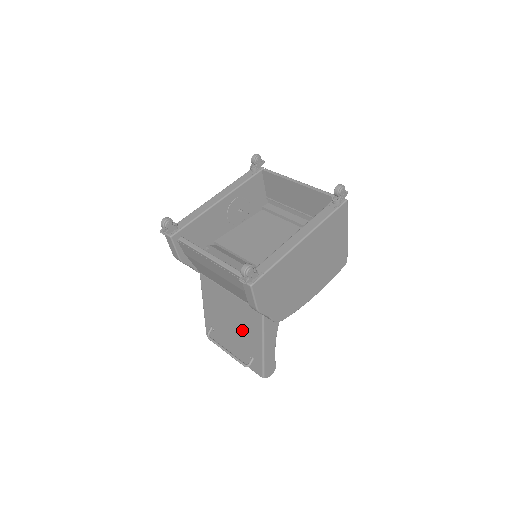
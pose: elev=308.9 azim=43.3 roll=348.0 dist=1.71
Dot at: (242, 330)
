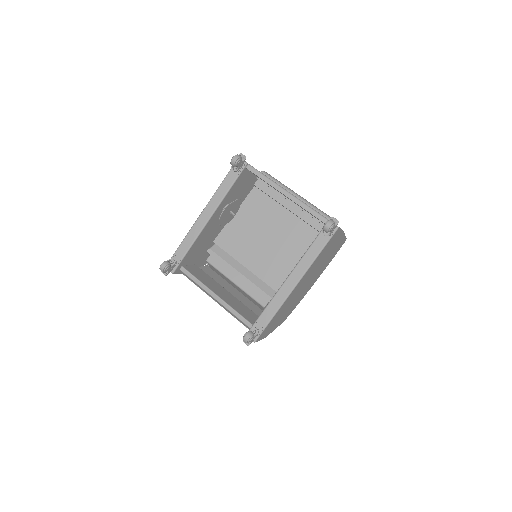
Dot at: occluded
